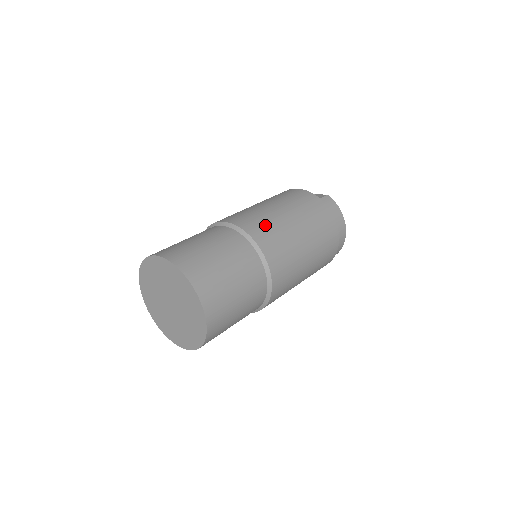
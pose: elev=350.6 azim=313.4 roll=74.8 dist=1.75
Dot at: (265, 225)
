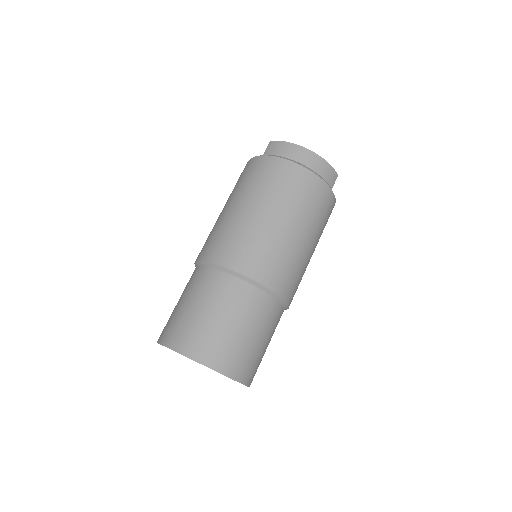
Dot at: (217, 238)
